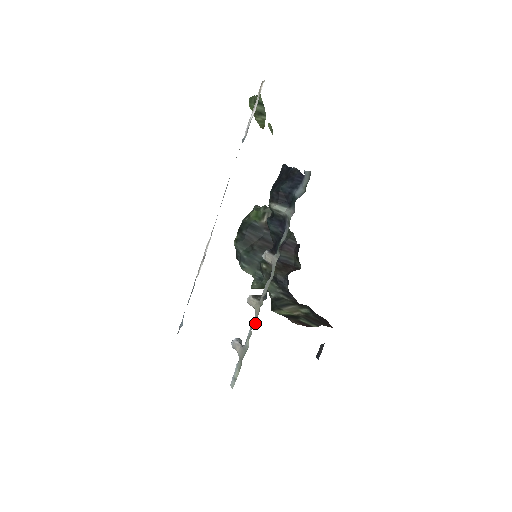
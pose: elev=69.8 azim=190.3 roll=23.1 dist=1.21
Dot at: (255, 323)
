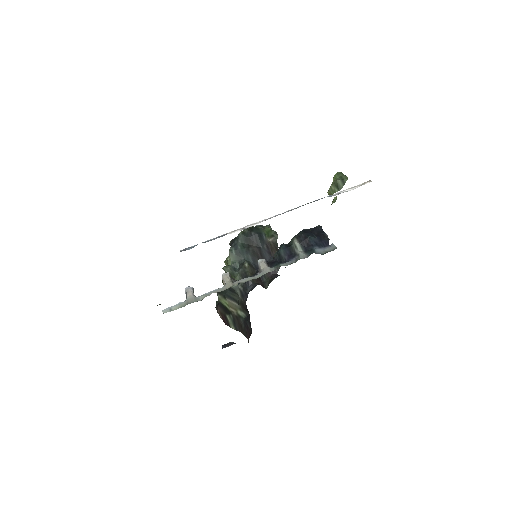
Dot at: (219, 291)
